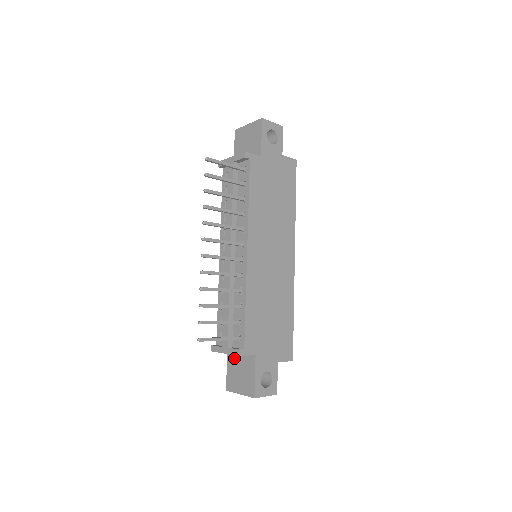
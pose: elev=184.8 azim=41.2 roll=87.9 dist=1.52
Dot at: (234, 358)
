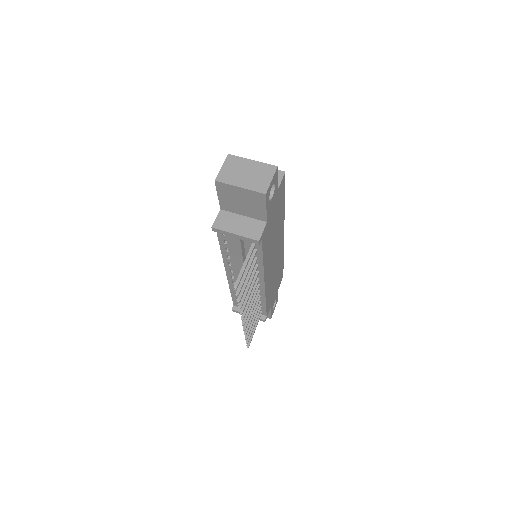
Dot at: occluded
